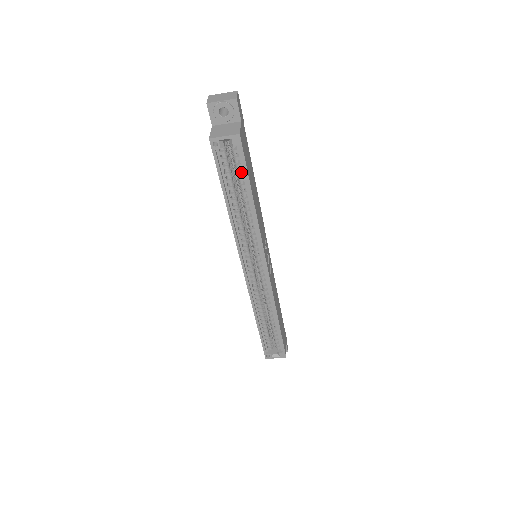
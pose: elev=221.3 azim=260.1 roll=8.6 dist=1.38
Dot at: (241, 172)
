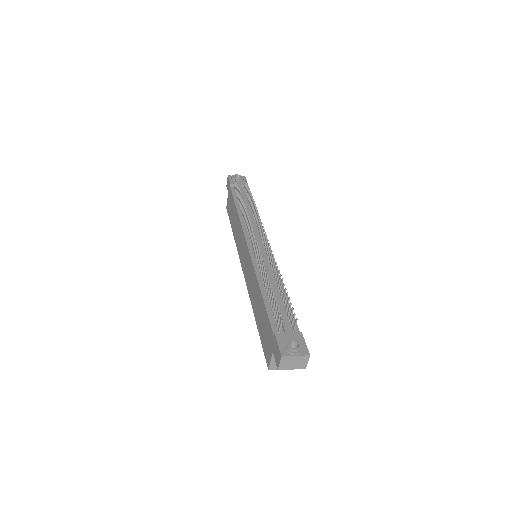
Dot at: occluded
